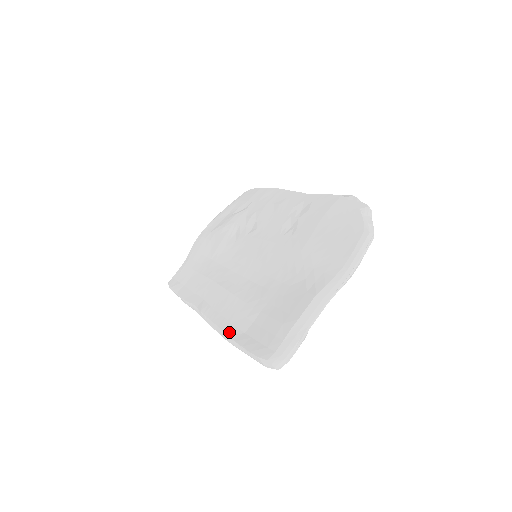
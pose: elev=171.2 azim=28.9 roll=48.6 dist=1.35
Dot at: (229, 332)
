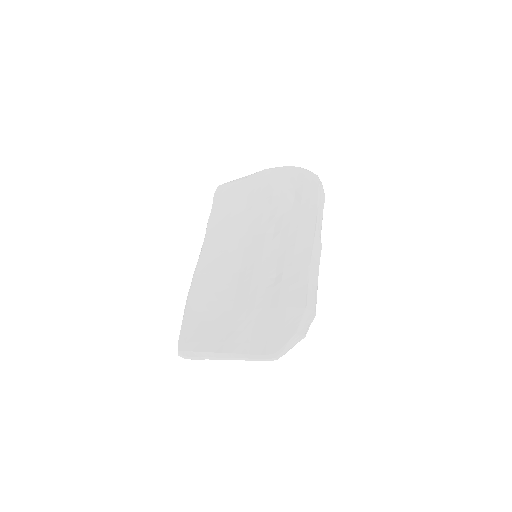
Dot at: (191, 298)
